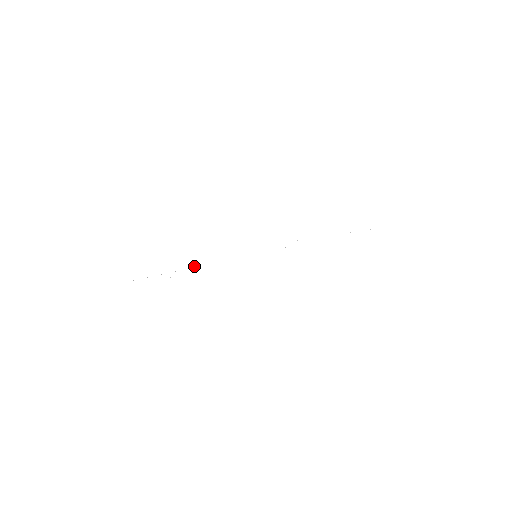
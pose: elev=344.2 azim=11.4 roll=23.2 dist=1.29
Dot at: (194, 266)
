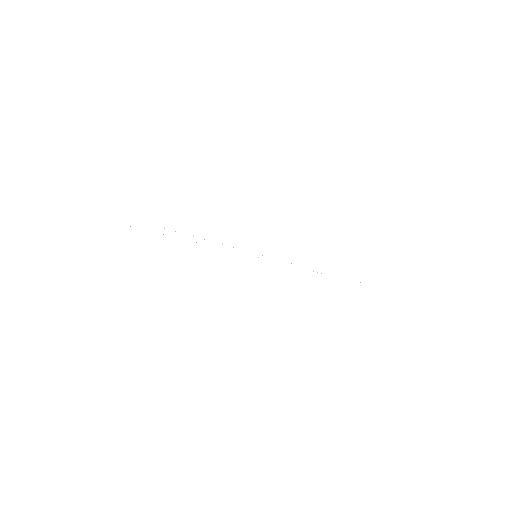
Dot at: occluded
